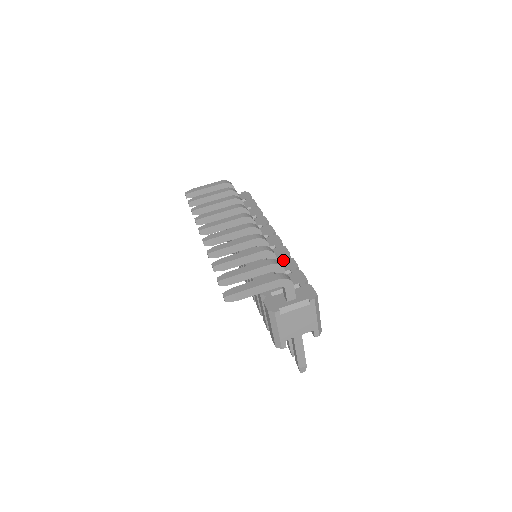
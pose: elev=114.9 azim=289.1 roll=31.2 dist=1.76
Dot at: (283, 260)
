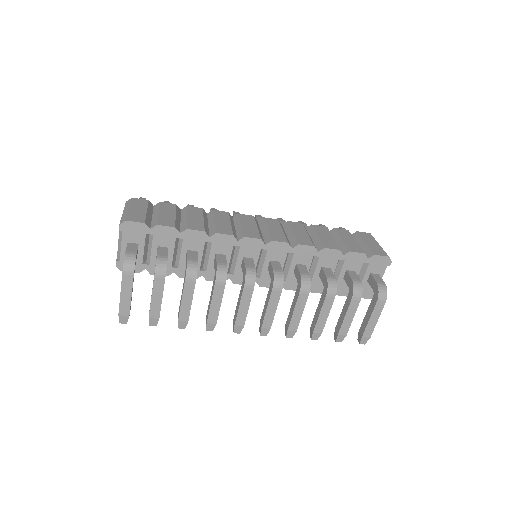
Dot at: (320, 258)
